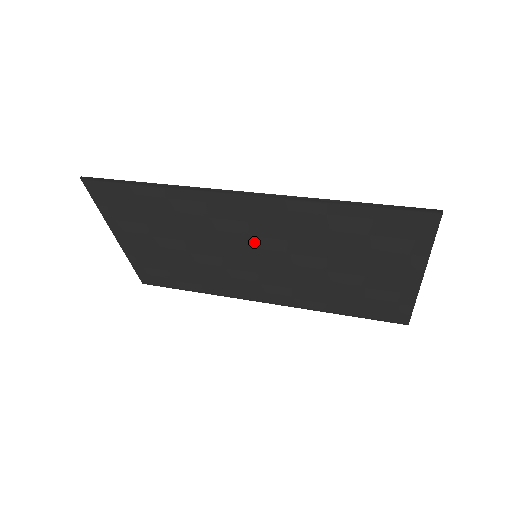
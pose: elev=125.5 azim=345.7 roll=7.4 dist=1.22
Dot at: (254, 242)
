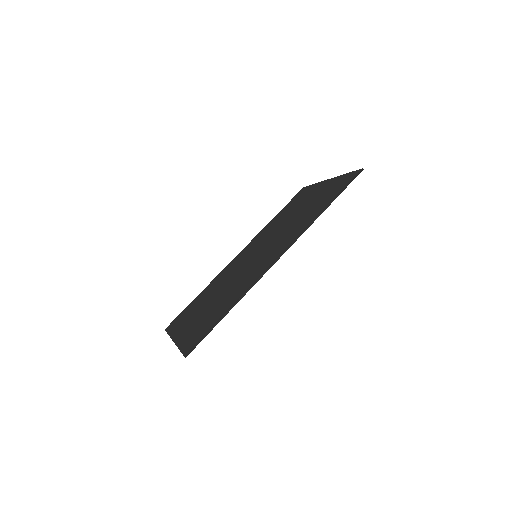
Dot at: occluded
